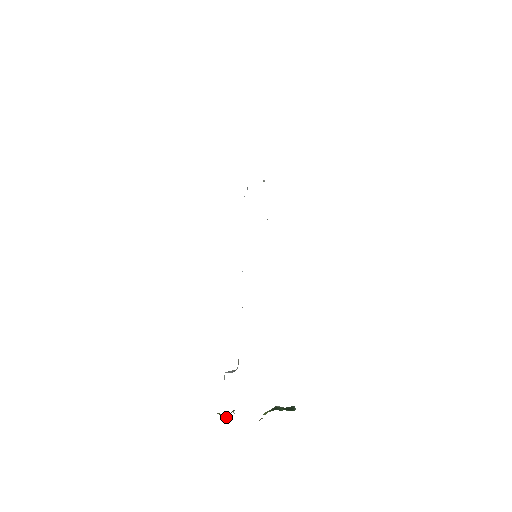
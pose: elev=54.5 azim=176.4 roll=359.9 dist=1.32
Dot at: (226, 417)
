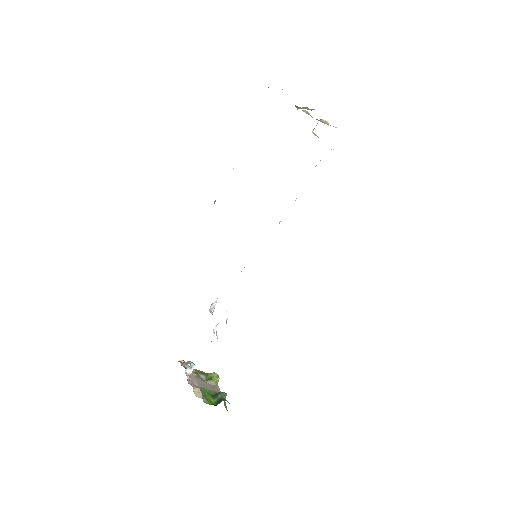
Dot at: (215, 379)
